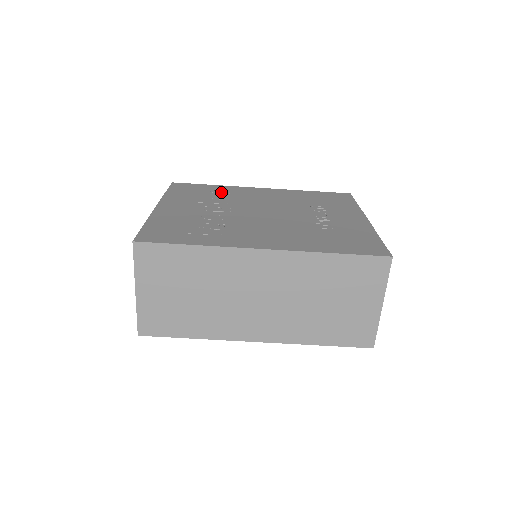
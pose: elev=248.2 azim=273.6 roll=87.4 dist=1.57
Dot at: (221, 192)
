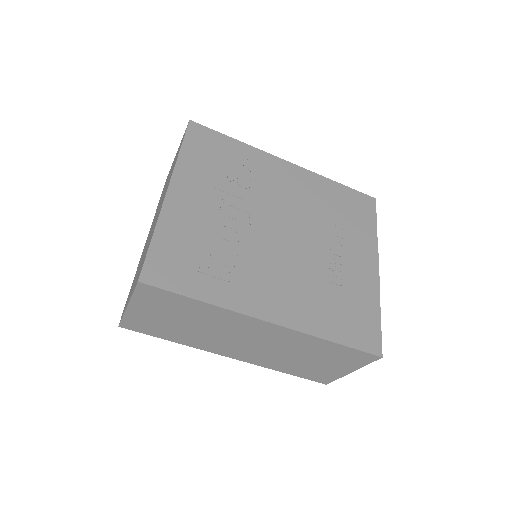
Dot at: (243, 165)
